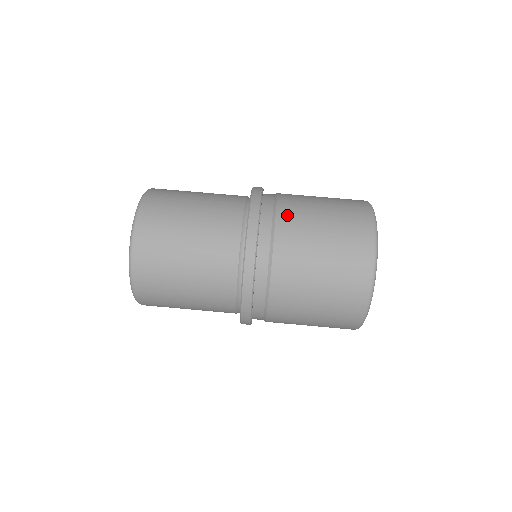
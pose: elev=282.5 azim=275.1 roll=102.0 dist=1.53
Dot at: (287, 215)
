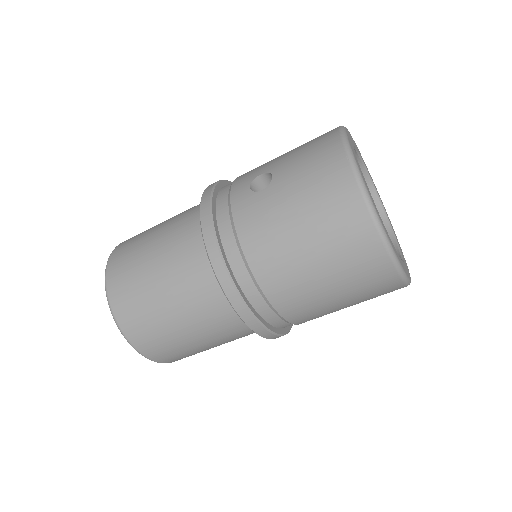
Dot at: (281, 297)
